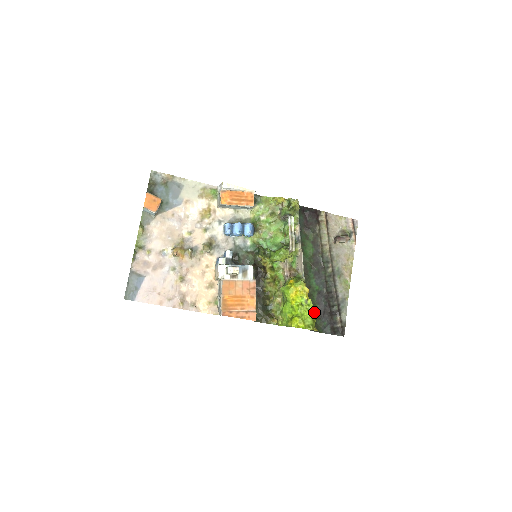
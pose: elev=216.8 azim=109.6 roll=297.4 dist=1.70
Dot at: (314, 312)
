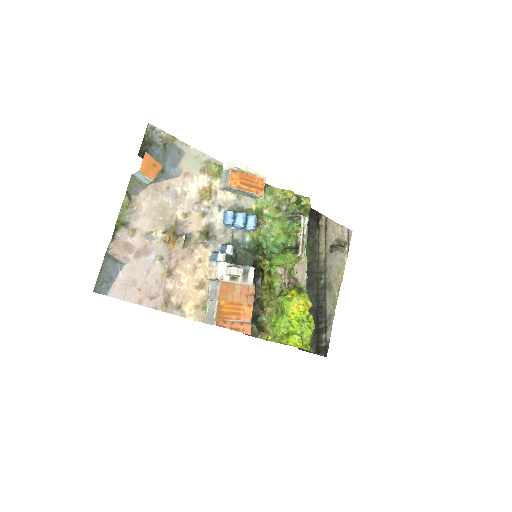
Dot at: occluded
